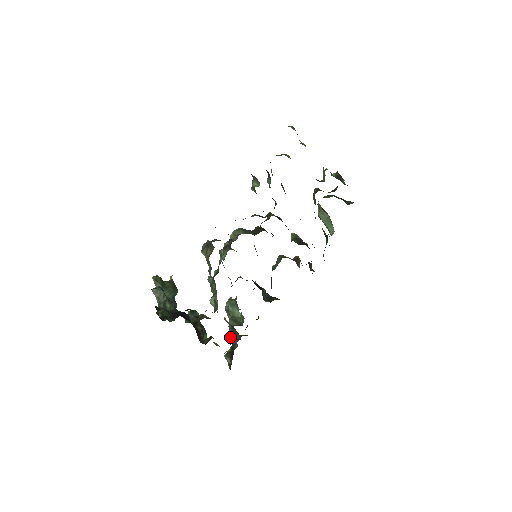
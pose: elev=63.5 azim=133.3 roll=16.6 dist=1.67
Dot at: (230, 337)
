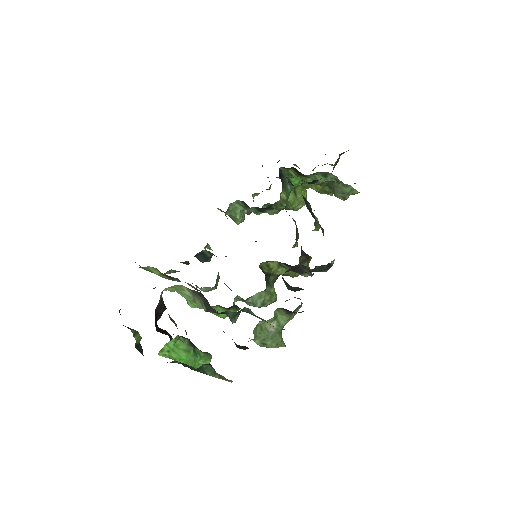
Dot at: occluded
